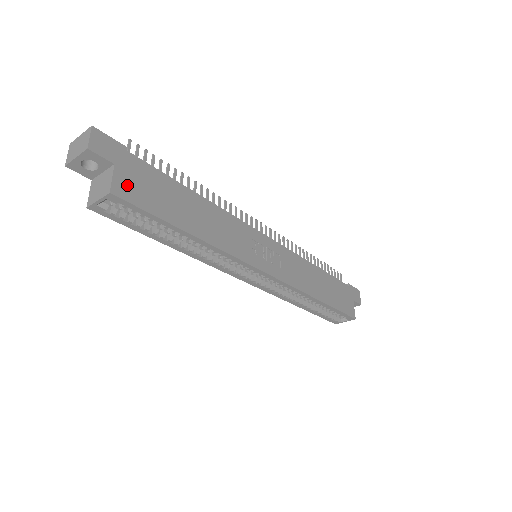
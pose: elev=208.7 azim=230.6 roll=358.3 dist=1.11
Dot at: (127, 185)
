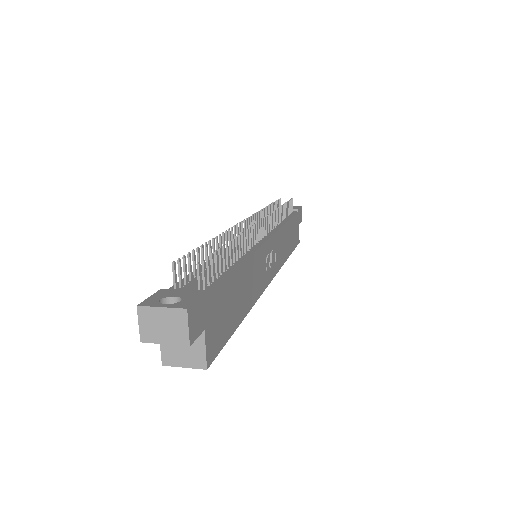
Dot at: (213, 339)
